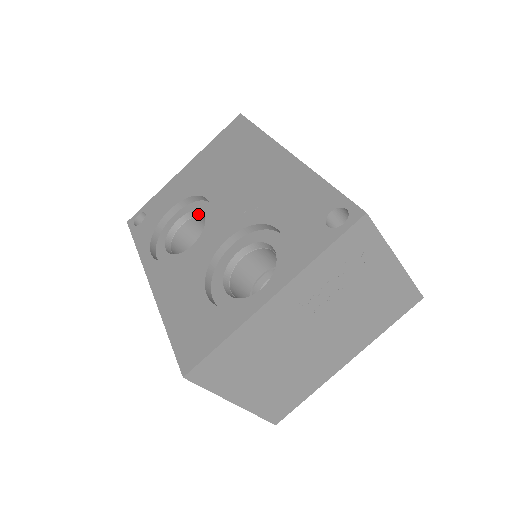
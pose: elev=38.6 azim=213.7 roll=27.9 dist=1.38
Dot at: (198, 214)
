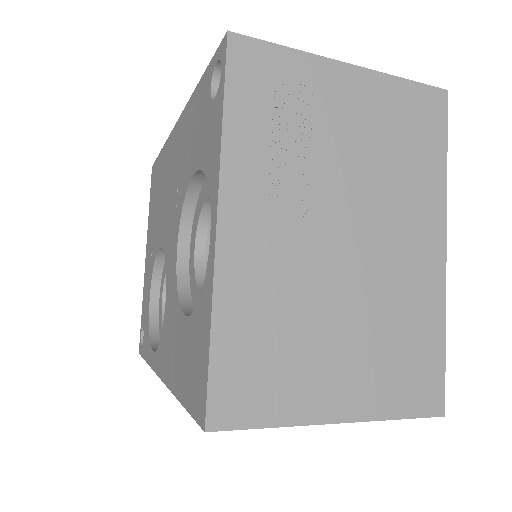
Dot at: occluded
